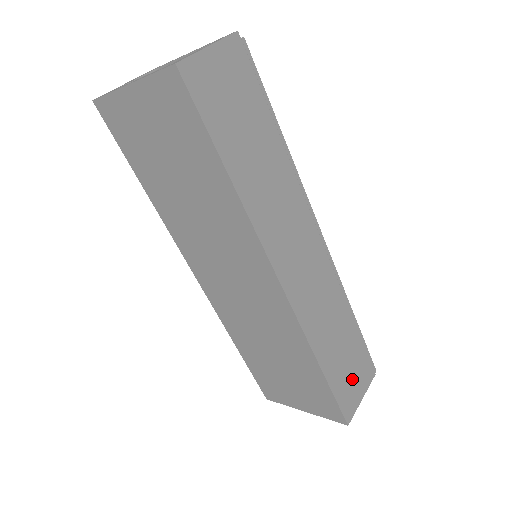
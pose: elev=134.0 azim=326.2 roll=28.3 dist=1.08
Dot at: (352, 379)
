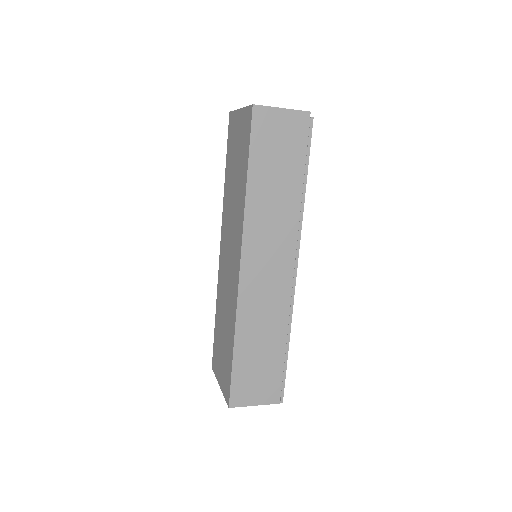
Dot at: (255, 382)
